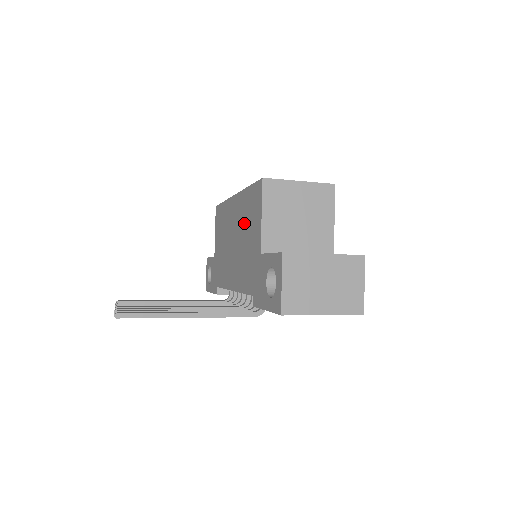
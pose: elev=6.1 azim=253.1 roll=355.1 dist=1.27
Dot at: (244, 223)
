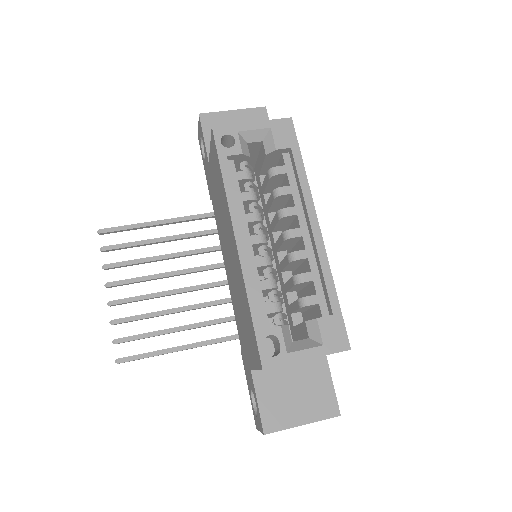
Dot at: (241, 302)
